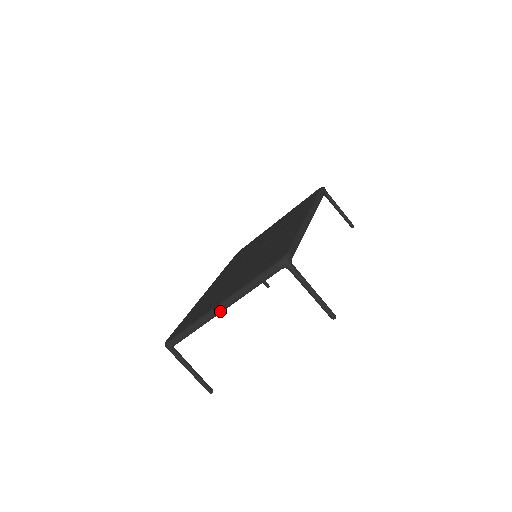
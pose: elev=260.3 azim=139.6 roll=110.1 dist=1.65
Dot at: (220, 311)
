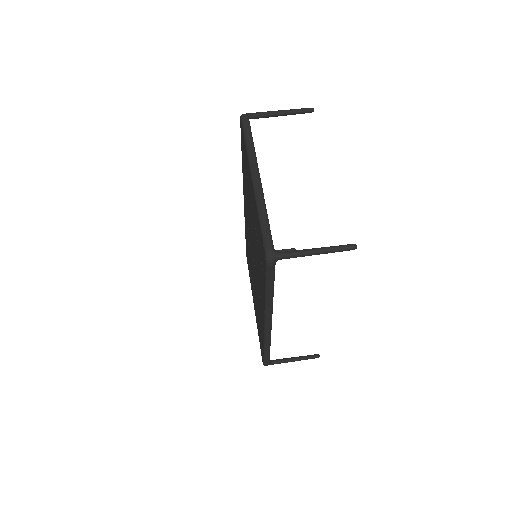
Dot at: (258, 177)
